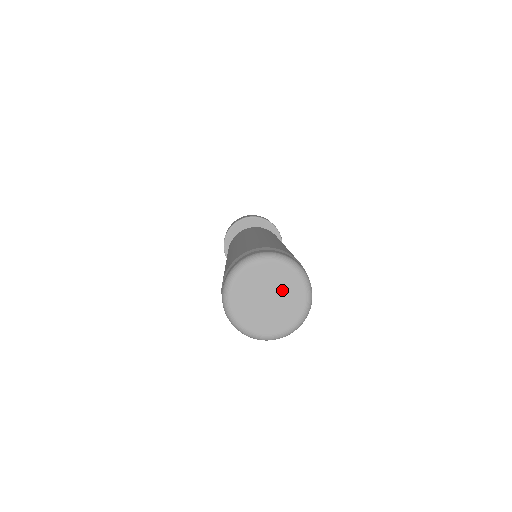
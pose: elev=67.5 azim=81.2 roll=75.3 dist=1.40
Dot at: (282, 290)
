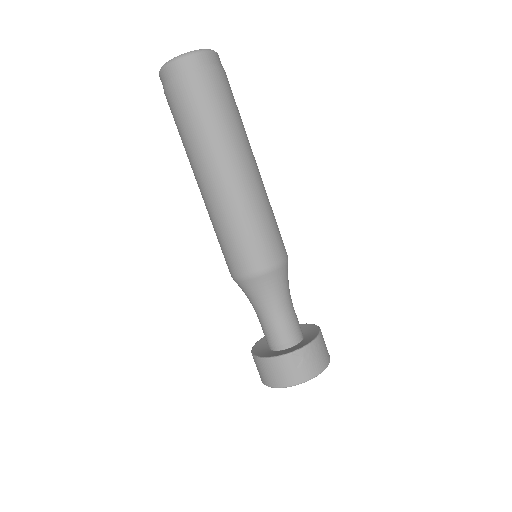
Dot at: occluded
